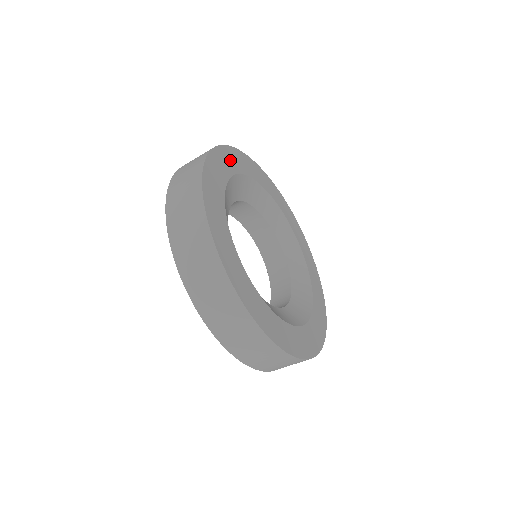
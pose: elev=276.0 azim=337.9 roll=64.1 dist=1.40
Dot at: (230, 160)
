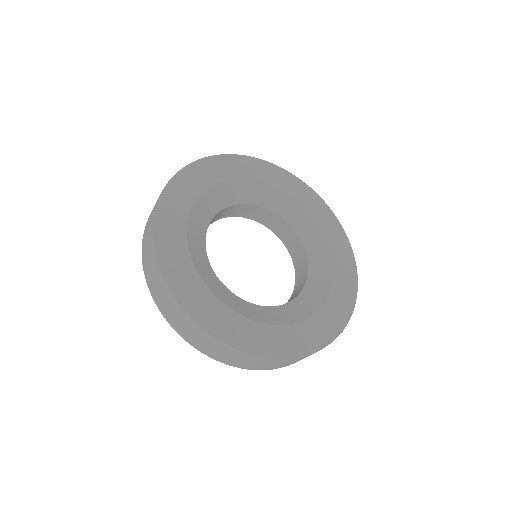
Dot at: (193, 180)
